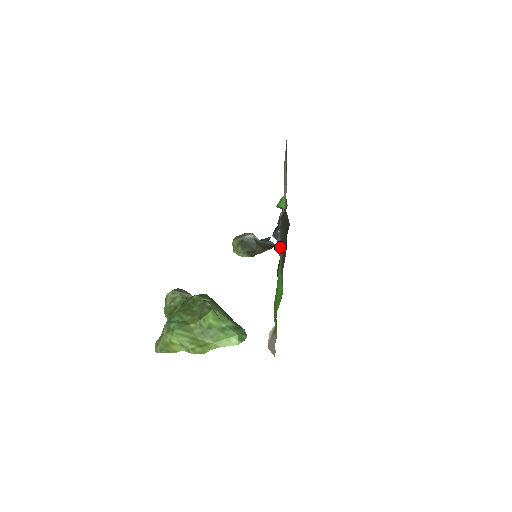
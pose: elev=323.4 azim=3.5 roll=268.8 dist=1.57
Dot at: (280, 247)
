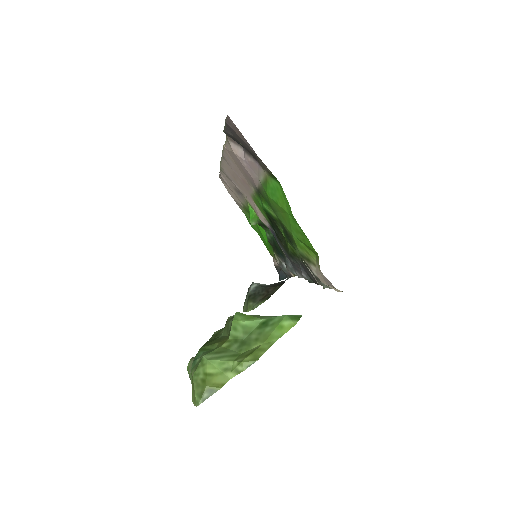
Dot at: (234, 132)
